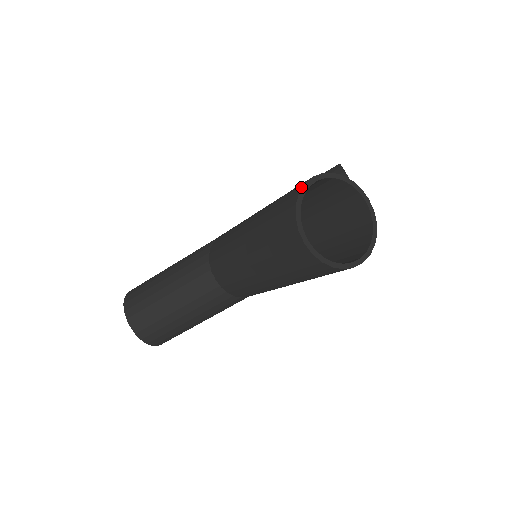
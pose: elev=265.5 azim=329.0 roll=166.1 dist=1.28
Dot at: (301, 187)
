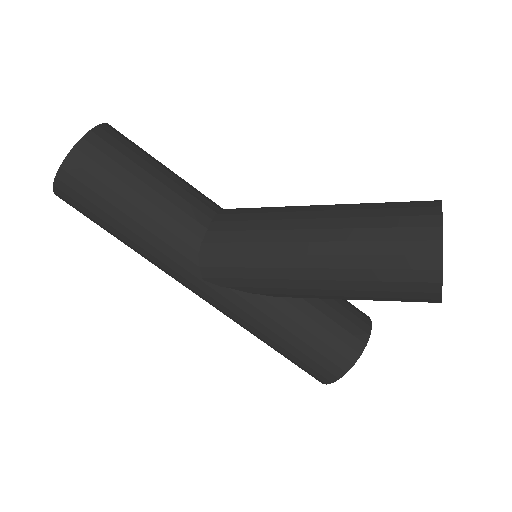
Dot at: occluded
